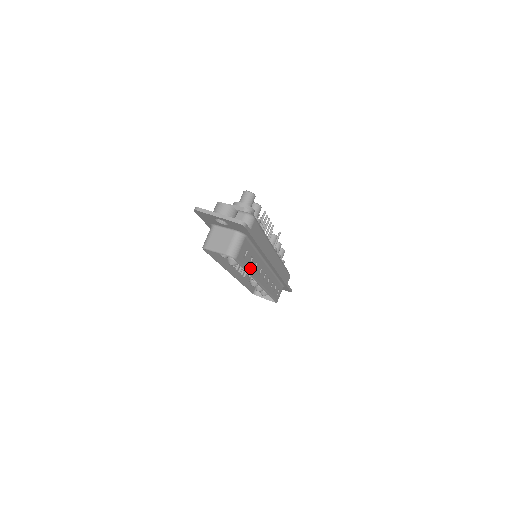
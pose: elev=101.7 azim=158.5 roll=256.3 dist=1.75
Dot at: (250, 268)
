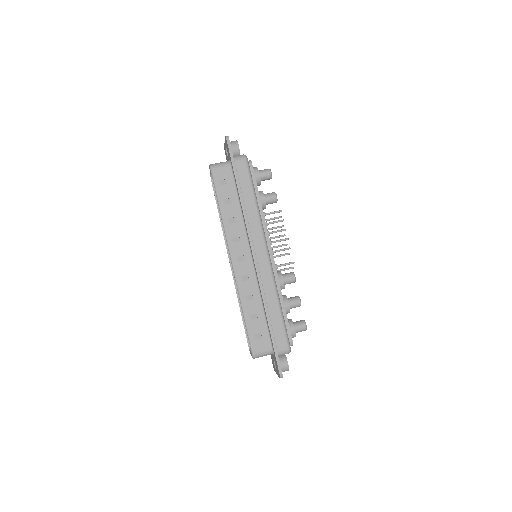
Dot at: (224, 210)
